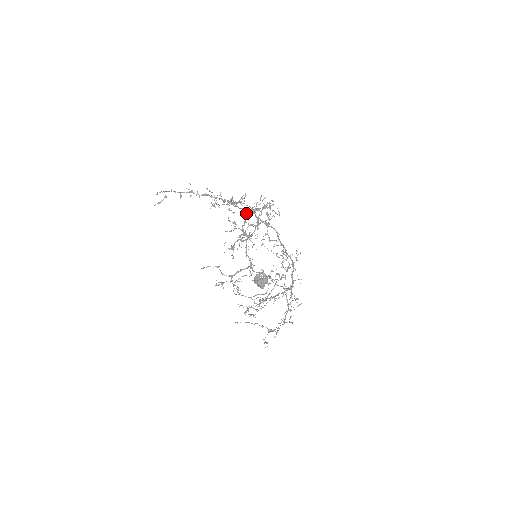
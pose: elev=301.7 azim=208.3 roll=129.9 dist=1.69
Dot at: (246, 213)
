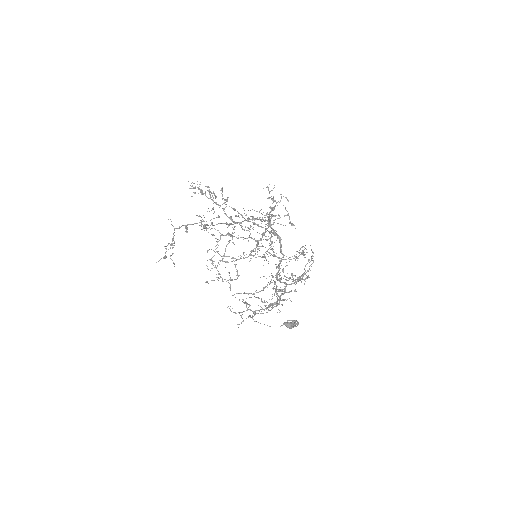
Dot at: occluded
